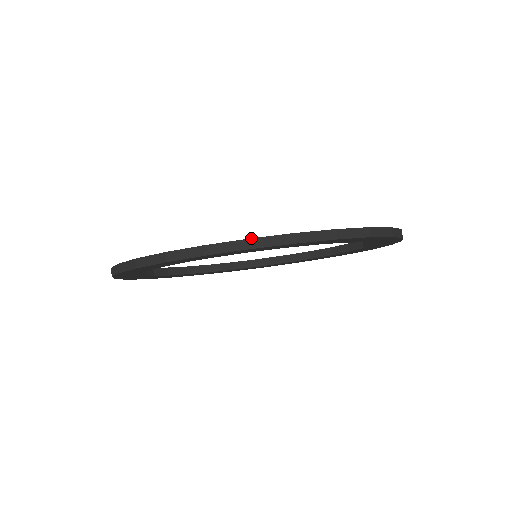
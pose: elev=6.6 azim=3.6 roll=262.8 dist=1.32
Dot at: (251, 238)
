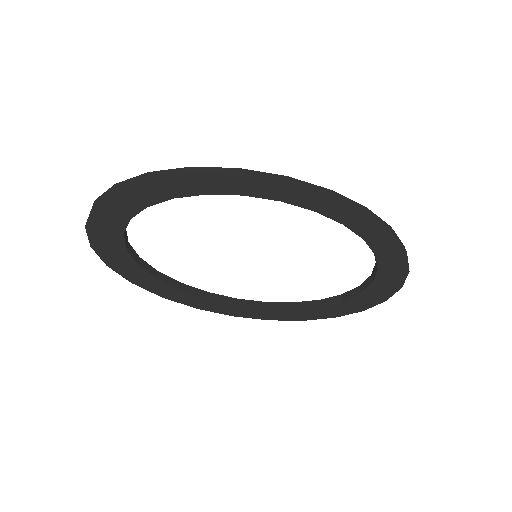
Dot at: (290, 177)
